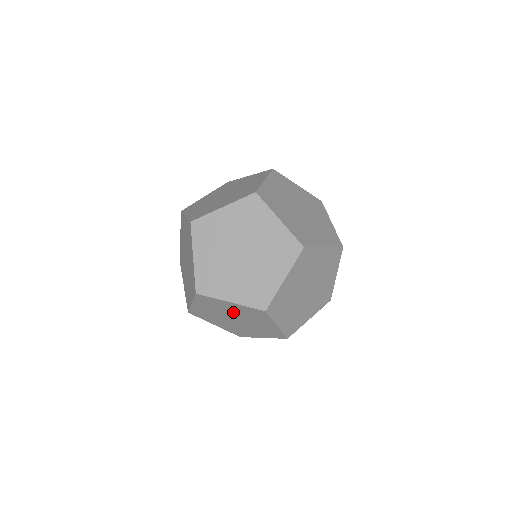
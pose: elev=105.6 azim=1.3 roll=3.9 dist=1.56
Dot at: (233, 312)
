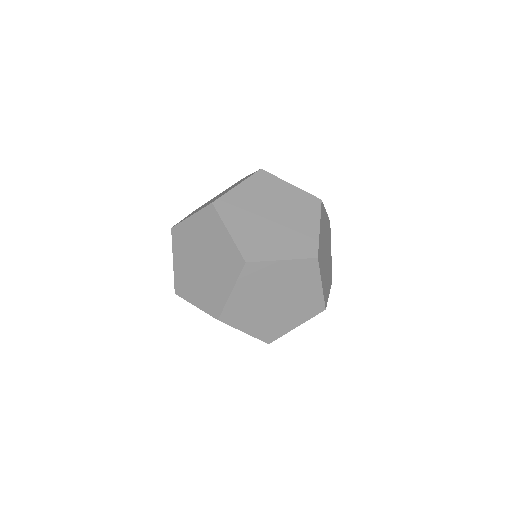
Dot at: occluded
